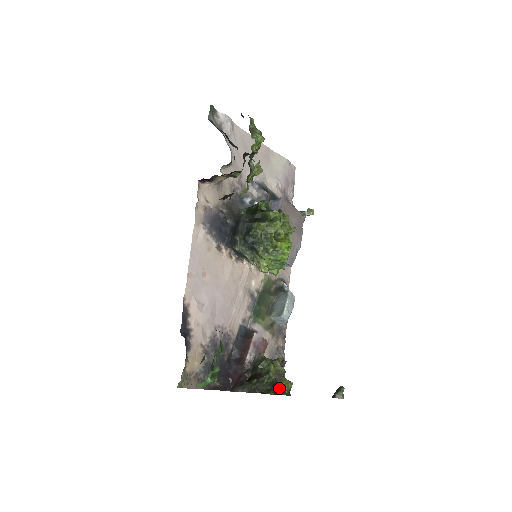
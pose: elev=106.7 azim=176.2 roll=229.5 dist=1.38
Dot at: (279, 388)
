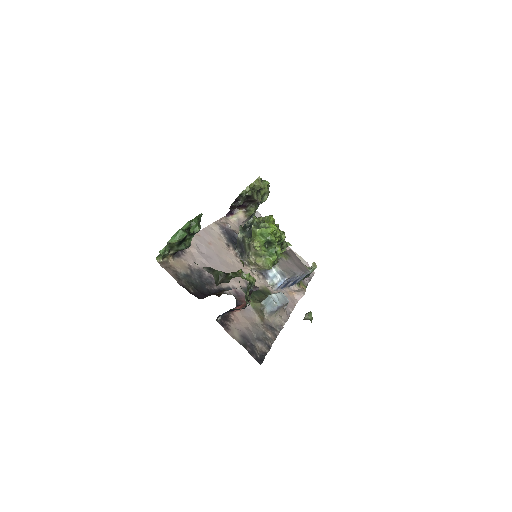
Dot at: occluded
